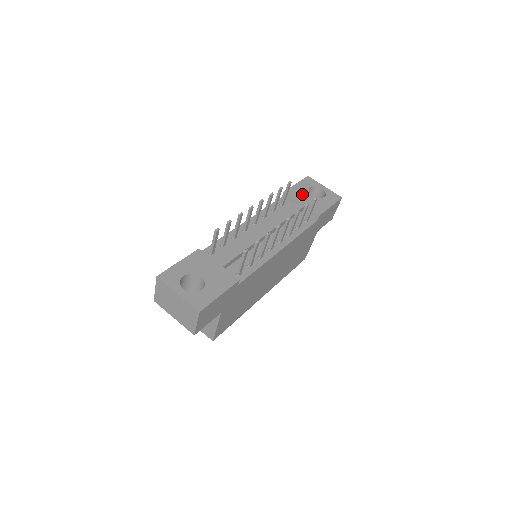
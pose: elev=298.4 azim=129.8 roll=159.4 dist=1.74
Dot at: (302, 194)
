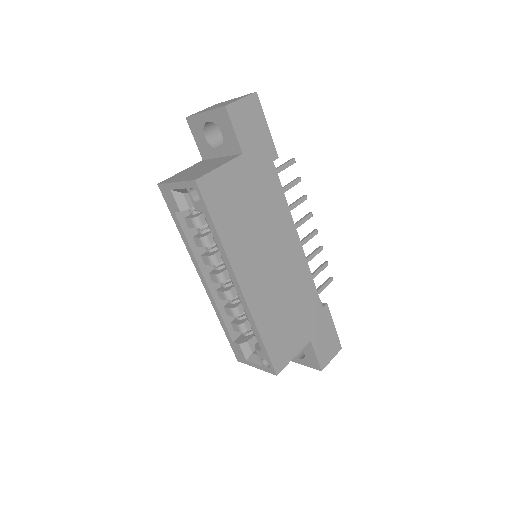
Dot at: occluded
